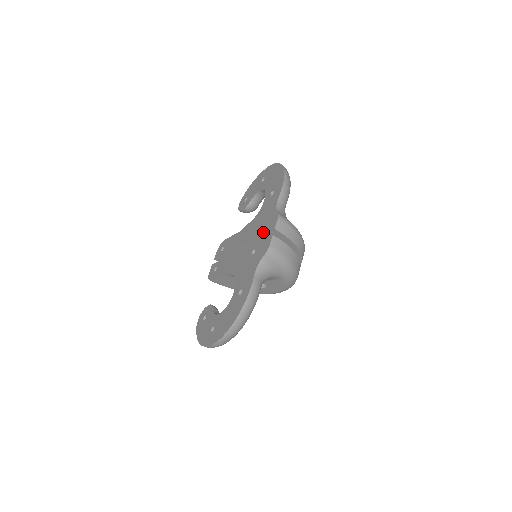
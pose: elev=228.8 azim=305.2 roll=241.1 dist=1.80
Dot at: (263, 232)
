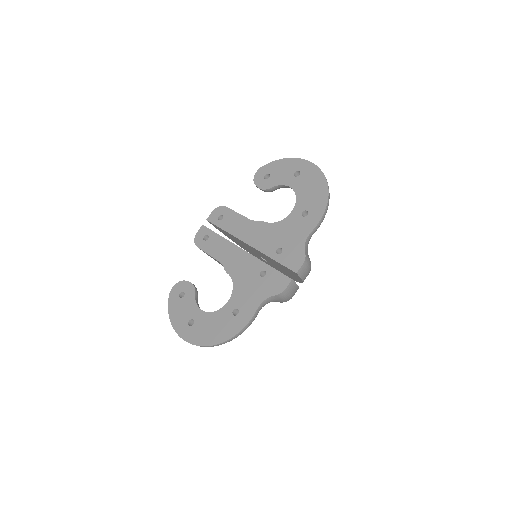
Dot at: (281, 260)
